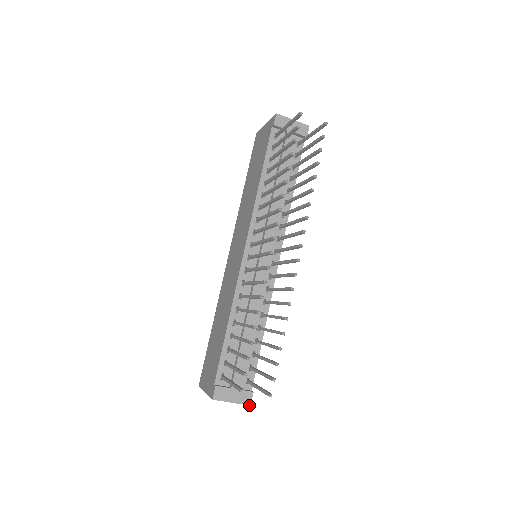
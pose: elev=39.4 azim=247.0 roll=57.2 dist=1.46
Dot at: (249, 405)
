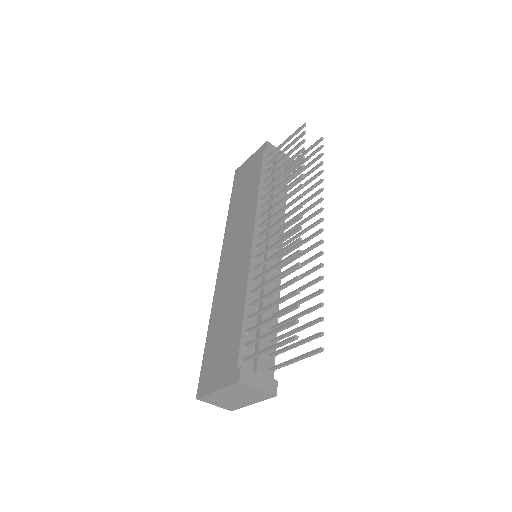
Dot at: (275, 395)
